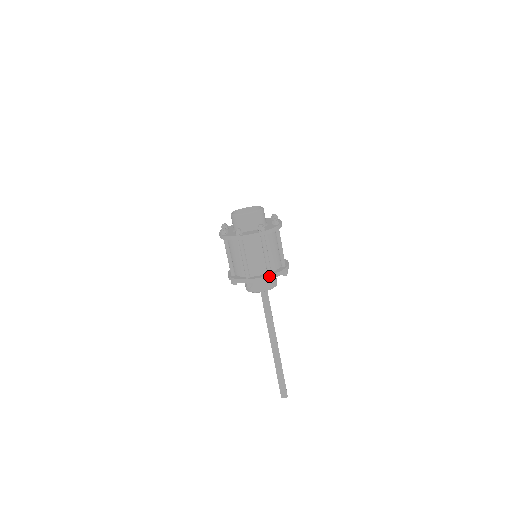
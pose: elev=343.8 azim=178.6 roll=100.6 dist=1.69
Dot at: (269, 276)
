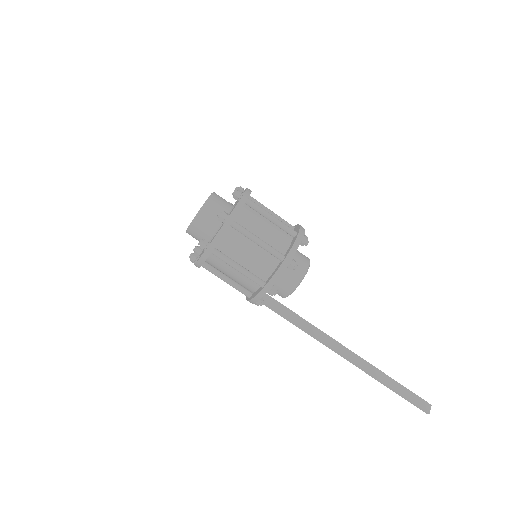
Dot at: (299, 234)
